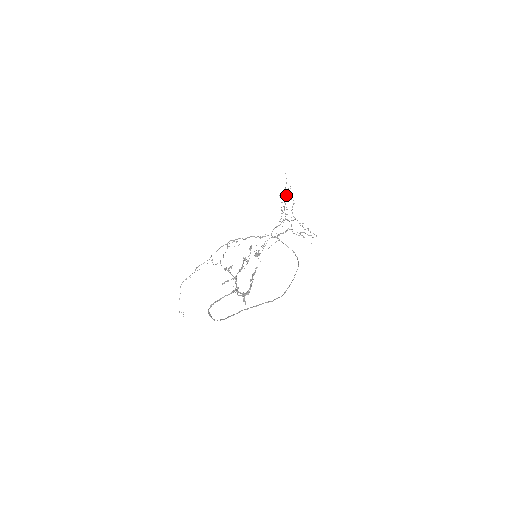
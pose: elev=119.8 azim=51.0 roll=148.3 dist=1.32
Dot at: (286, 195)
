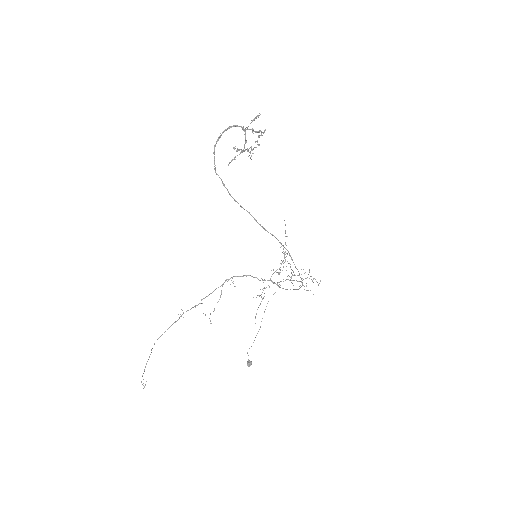
Dot at: occluded
